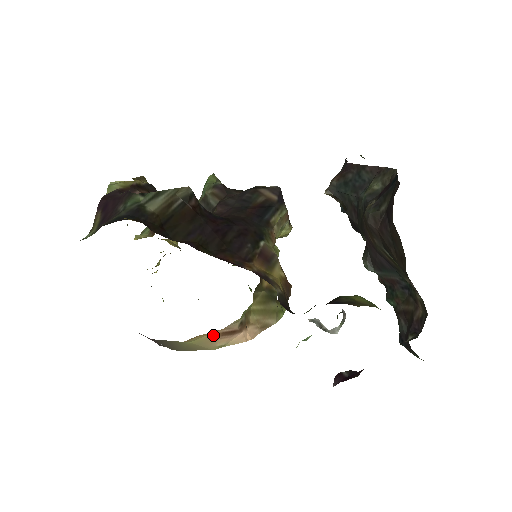
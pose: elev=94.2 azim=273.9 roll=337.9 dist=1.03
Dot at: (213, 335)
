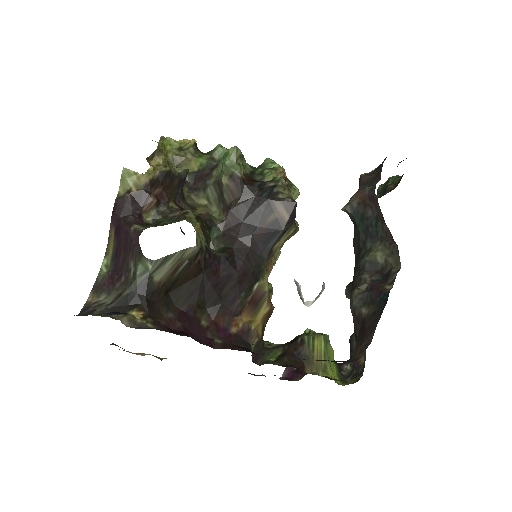
Dot at: occluded
